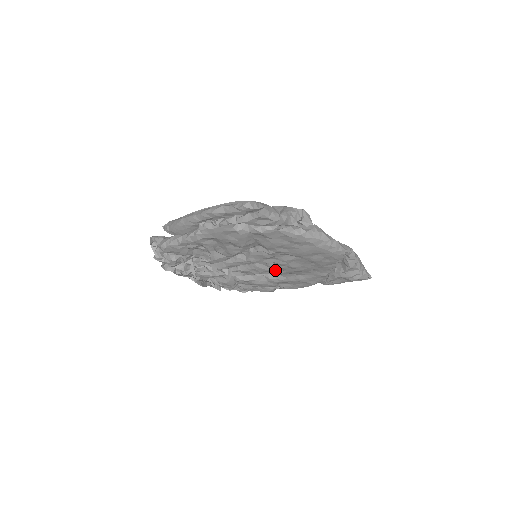
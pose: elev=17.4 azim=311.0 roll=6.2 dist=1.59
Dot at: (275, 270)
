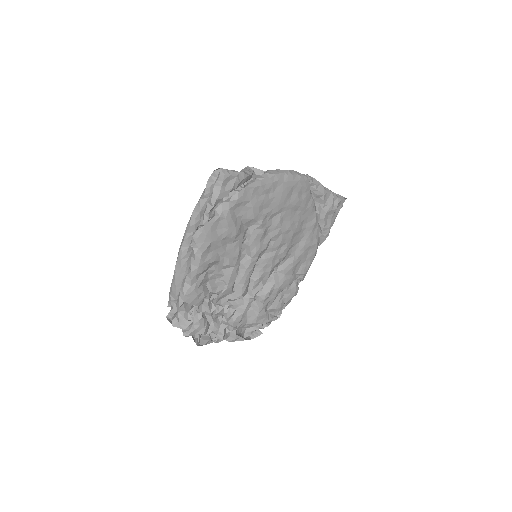
Dot at: (279, 251)
